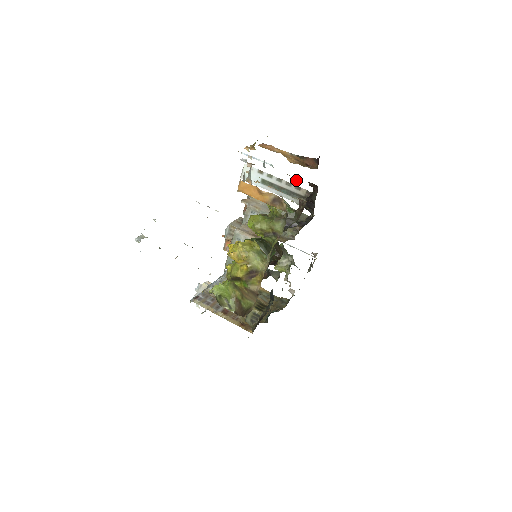
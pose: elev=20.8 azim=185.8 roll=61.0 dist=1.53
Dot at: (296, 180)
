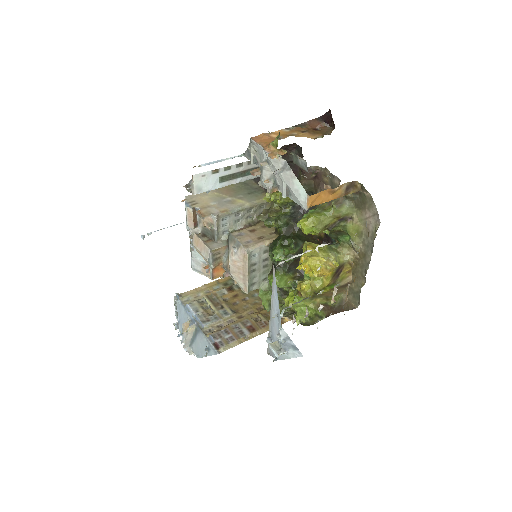
Dot at: (290, 153)
